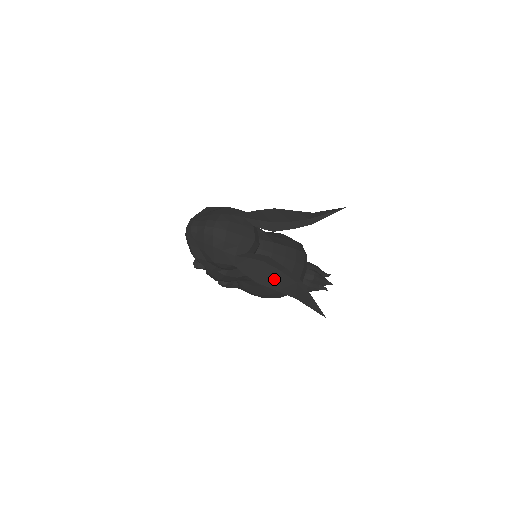
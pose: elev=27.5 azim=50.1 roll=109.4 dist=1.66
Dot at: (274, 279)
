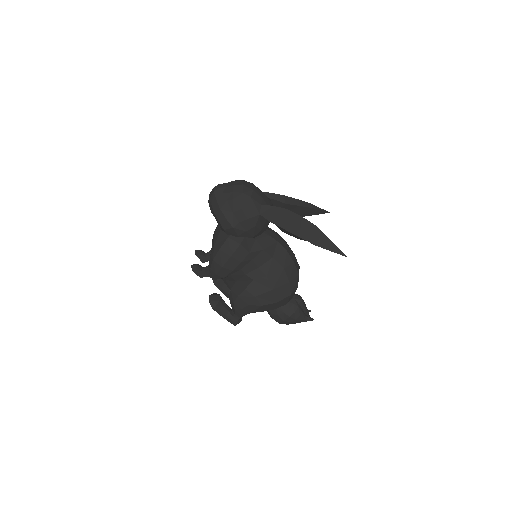
Dot at: (296, 225)
